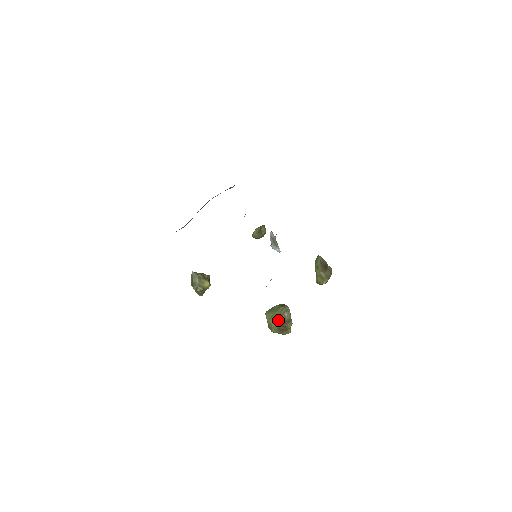
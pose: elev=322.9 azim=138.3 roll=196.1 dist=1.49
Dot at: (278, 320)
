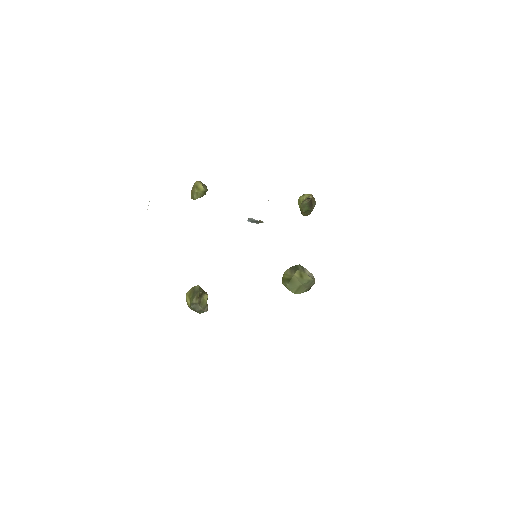
Dot at: (306, 289)
